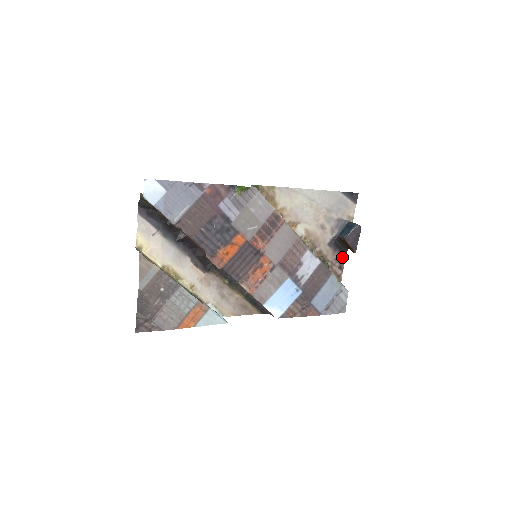
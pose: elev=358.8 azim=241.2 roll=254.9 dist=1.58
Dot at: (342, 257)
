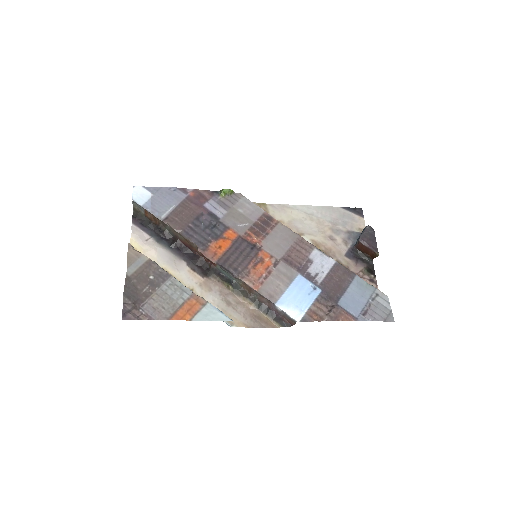
Dot at: (370, 270)
